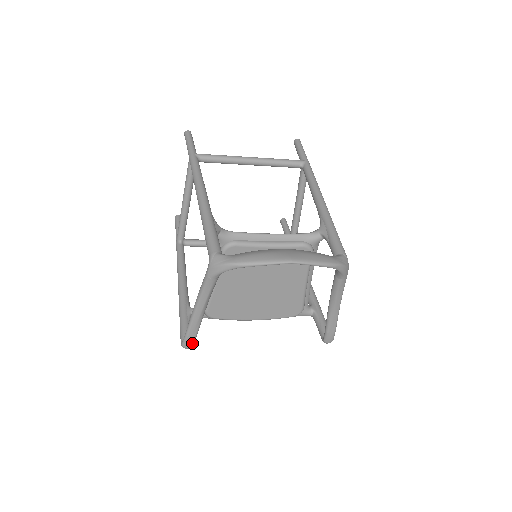
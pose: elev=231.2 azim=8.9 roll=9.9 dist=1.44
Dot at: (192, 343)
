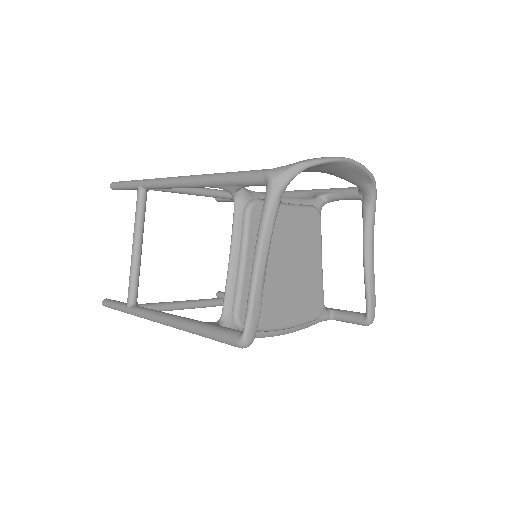
Dot at: (256, 329)
